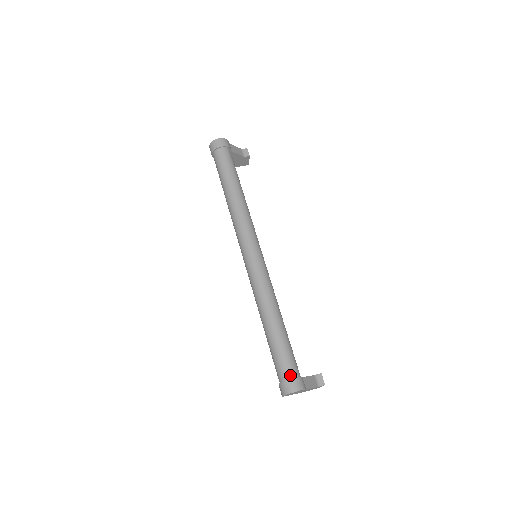
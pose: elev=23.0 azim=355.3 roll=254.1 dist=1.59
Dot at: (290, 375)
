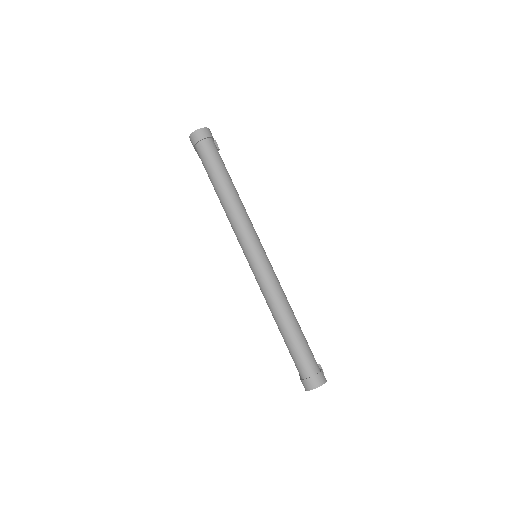
Dot at: (316, 369)
